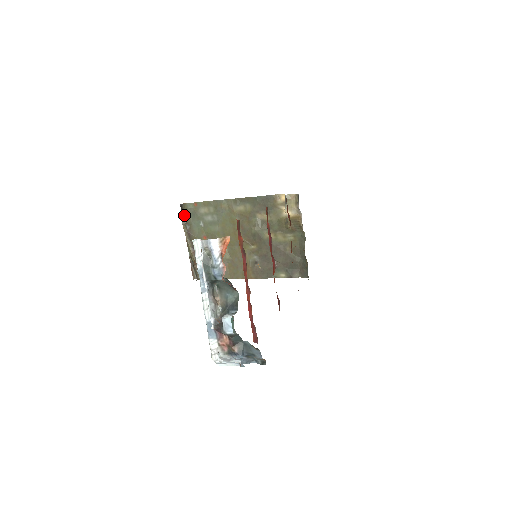
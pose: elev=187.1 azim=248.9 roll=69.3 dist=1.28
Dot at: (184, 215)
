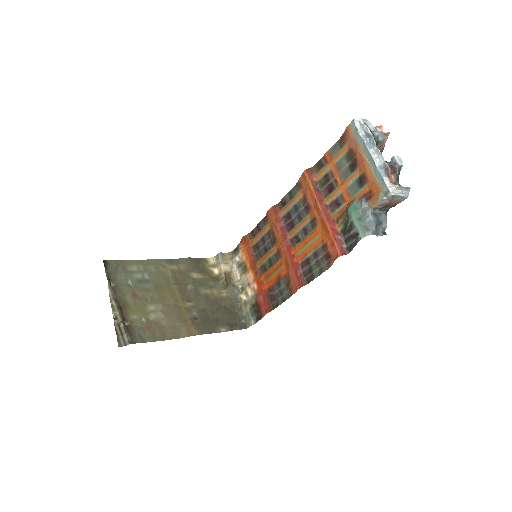
Dot at: (108, 271)
